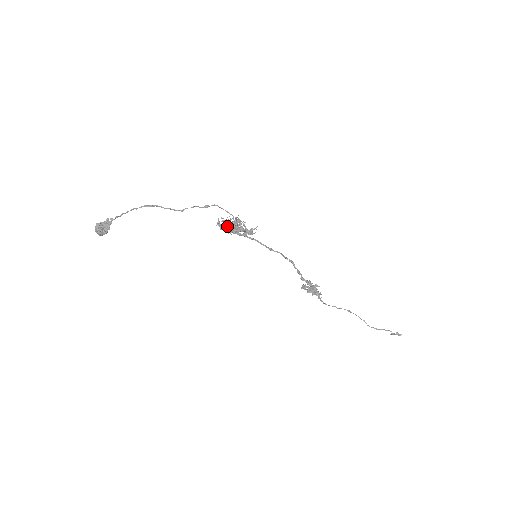
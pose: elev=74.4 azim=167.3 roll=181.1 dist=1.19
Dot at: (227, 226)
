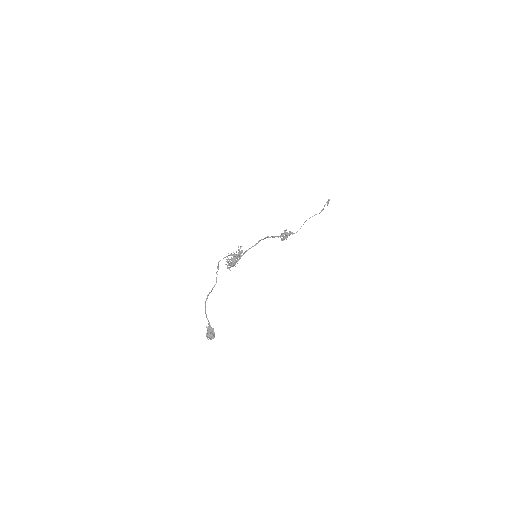
Dot at: (231, 264)
